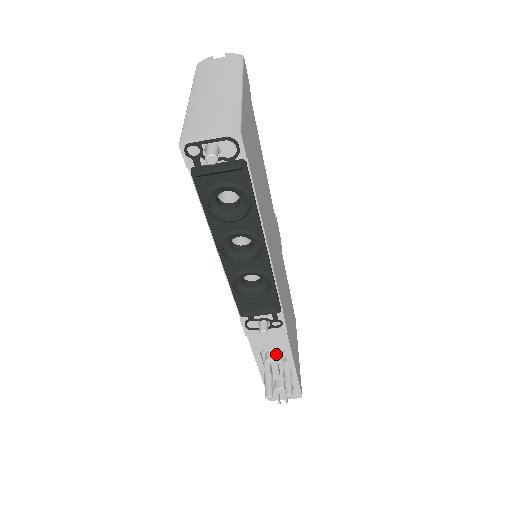
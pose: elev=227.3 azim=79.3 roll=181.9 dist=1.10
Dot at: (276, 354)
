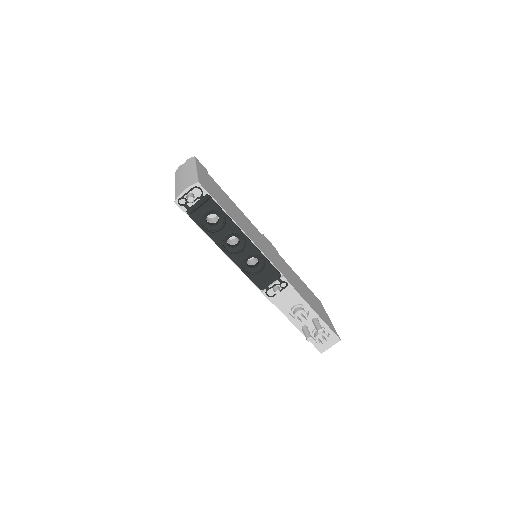
Dot at: (299, 309)
